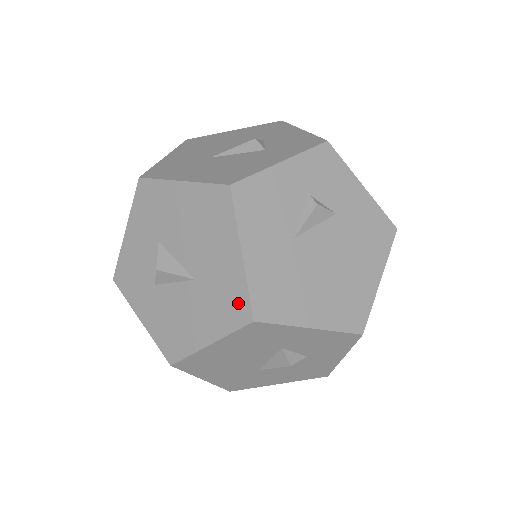
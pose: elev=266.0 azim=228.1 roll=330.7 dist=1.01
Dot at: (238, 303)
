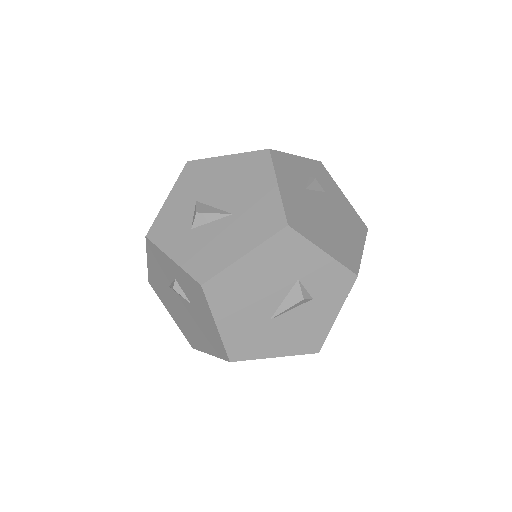
Dot at: occluded
